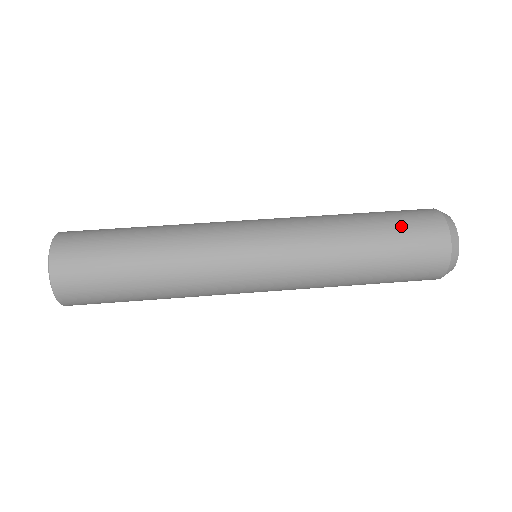
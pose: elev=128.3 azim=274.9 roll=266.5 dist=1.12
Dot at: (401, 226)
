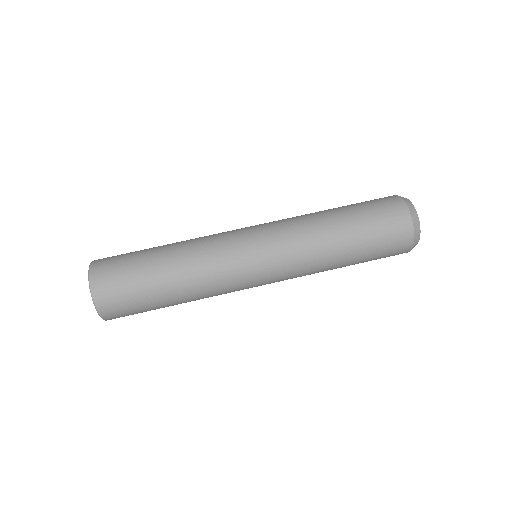
Dot at: (375, 230)
